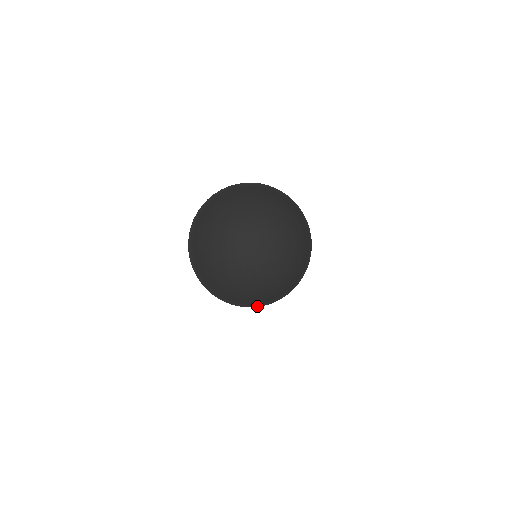
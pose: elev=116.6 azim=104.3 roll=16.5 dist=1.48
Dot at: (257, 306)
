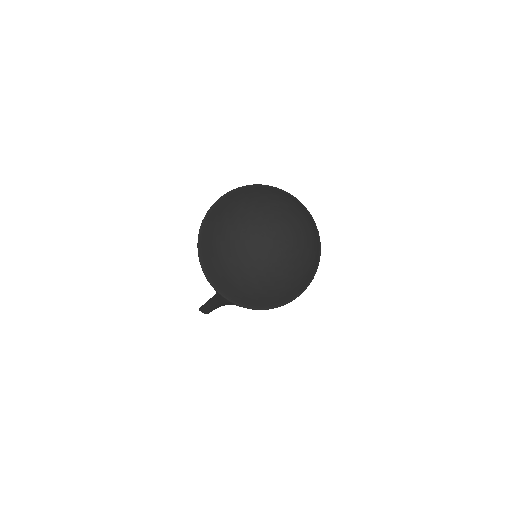
Dot at: (216, 289)
